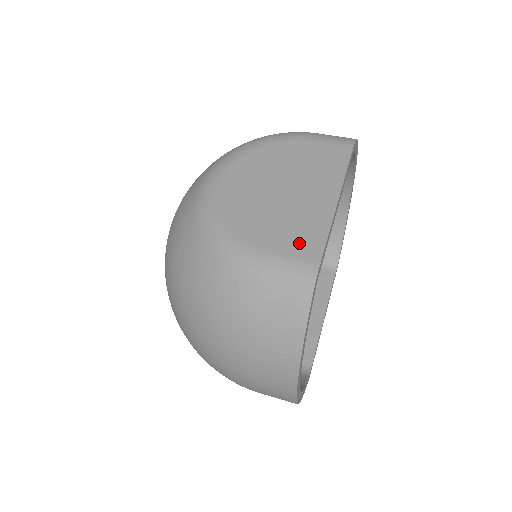
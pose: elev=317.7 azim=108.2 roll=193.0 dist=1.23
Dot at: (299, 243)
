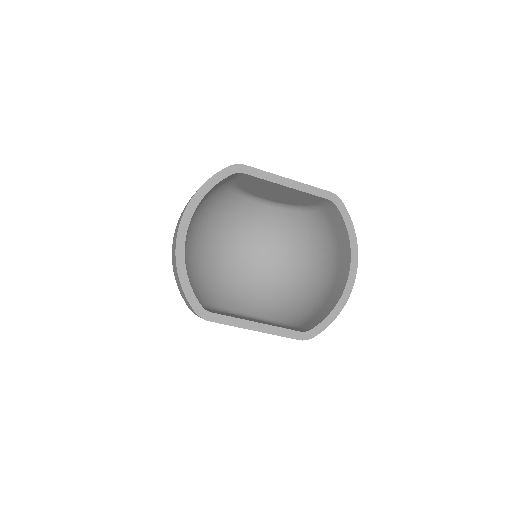
Dot at: occluded
